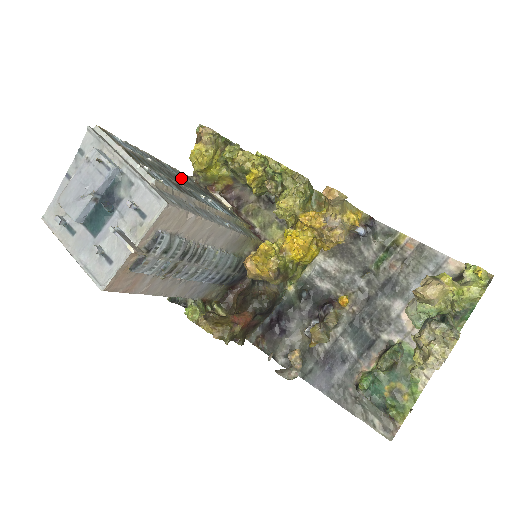
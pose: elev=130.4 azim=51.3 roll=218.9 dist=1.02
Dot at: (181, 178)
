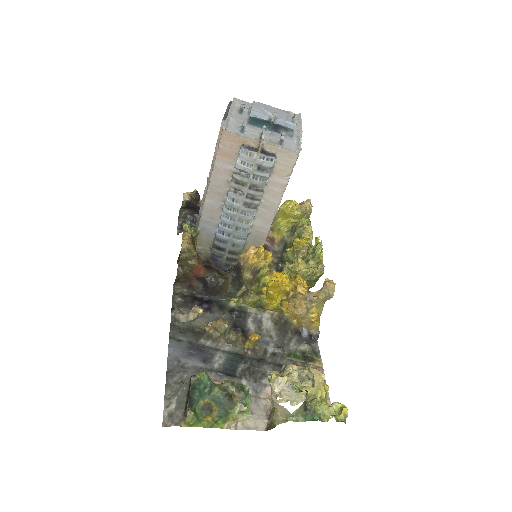
Dot at: occluded
